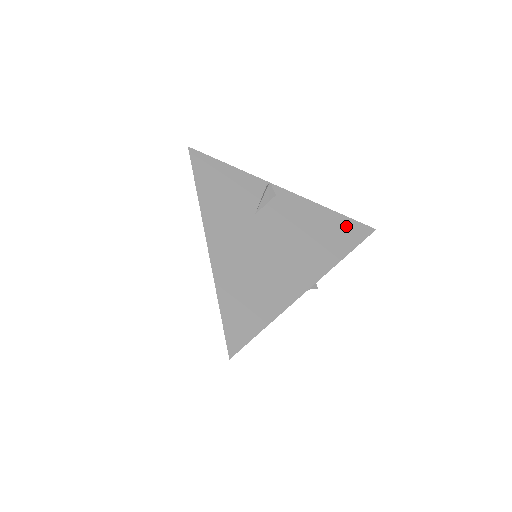
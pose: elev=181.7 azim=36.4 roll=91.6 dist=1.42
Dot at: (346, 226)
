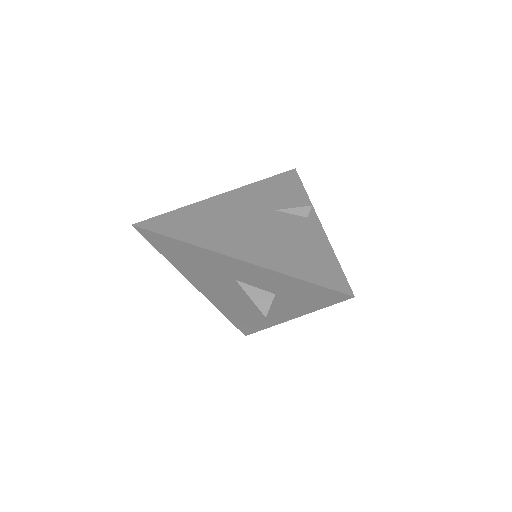
Dot at: (330, 270)
